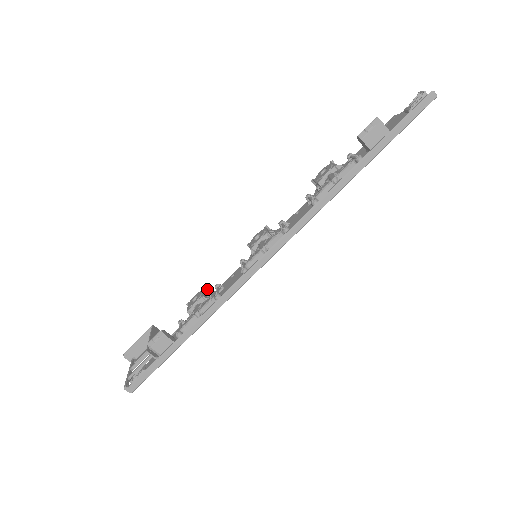
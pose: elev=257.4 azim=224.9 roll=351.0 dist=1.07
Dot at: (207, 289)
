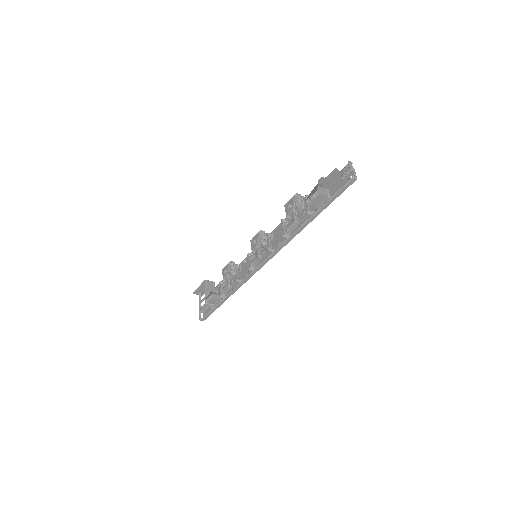
Dot at: (232, 263)
